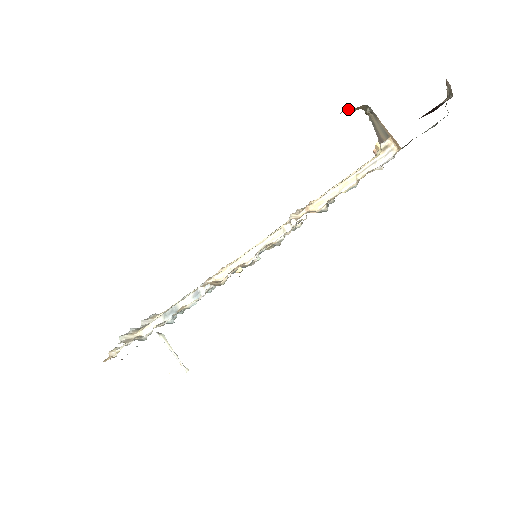
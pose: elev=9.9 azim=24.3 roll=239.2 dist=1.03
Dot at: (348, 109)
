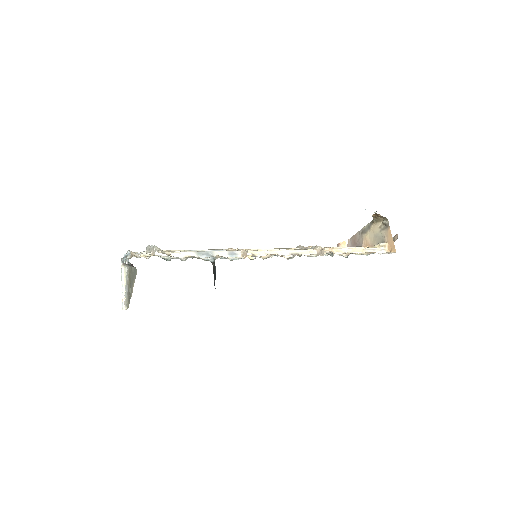
Dot at: occluded
